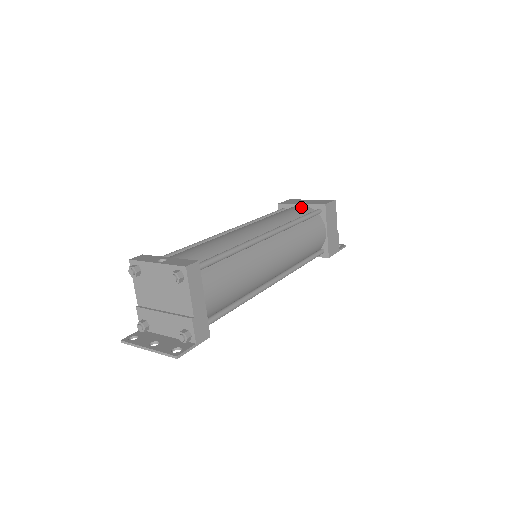
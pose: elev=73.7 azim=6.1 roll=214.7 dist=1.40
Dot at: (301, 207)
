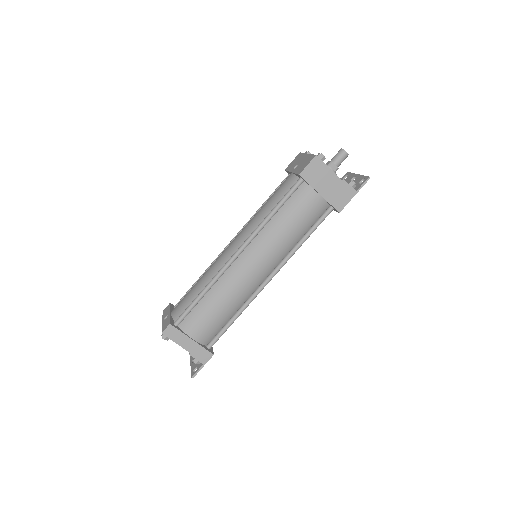
Dot at: (288, 180)
